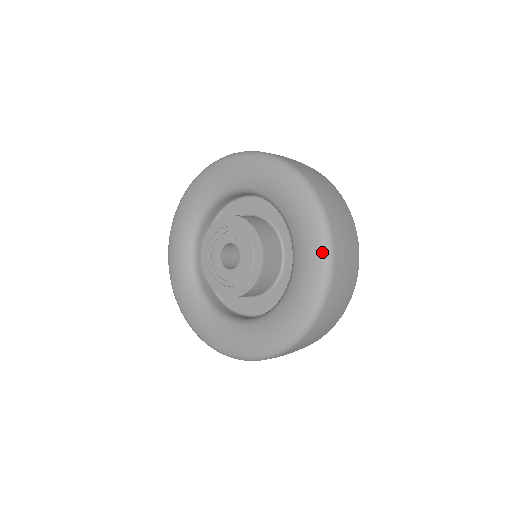
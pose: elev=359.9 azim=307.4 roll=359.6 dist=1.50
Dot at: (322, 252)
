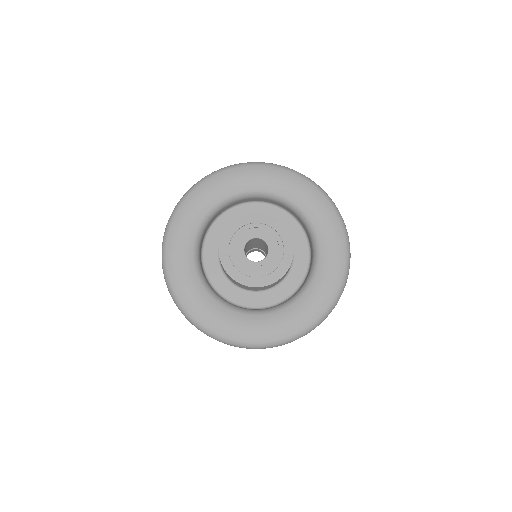
Dot at: (345, 248)
